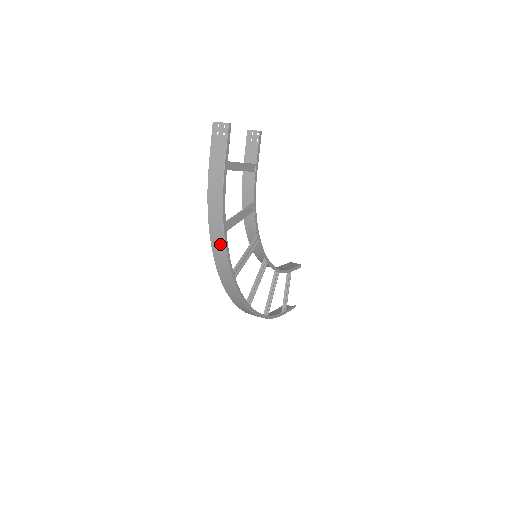
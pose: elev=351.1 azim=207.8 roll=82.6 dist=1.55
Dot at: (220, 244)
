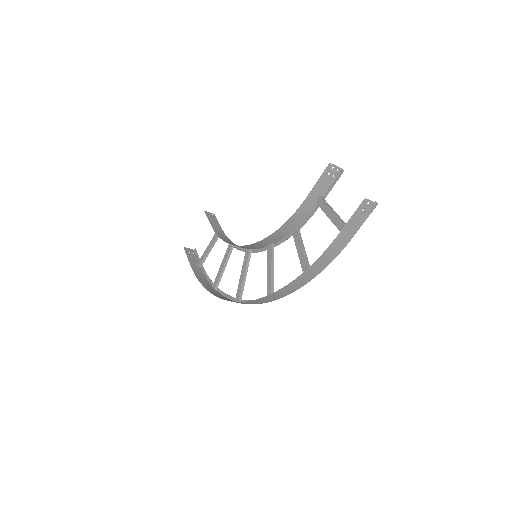
Dot at: (295, 287)
